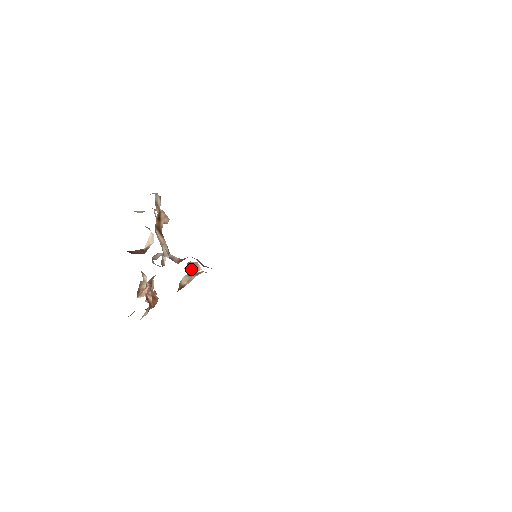
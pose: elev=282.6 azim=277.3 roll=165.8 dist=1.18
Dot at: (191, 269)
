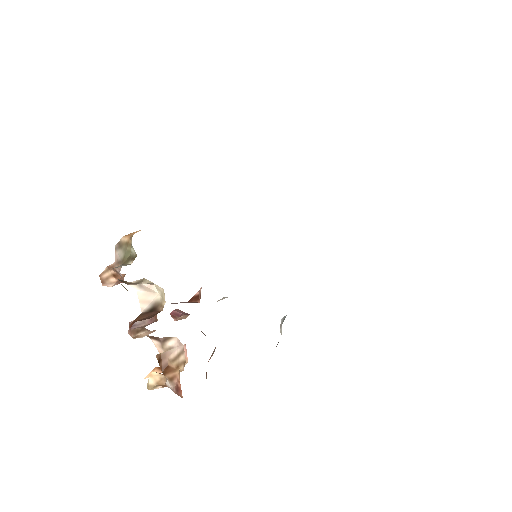
Dot at: occluded
